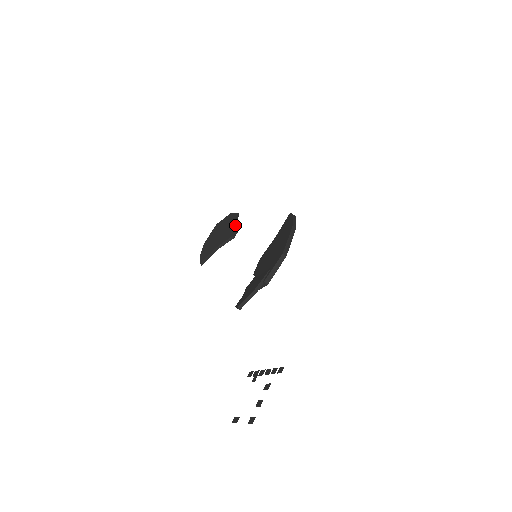
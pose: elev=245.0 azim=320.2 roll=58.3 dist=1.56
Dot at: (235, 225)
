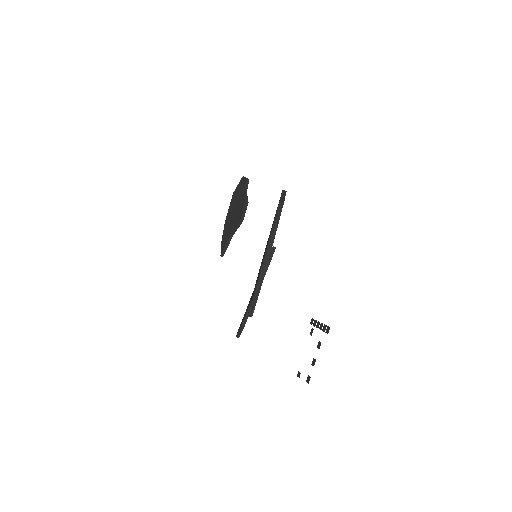
Dot at: (243, 202)
